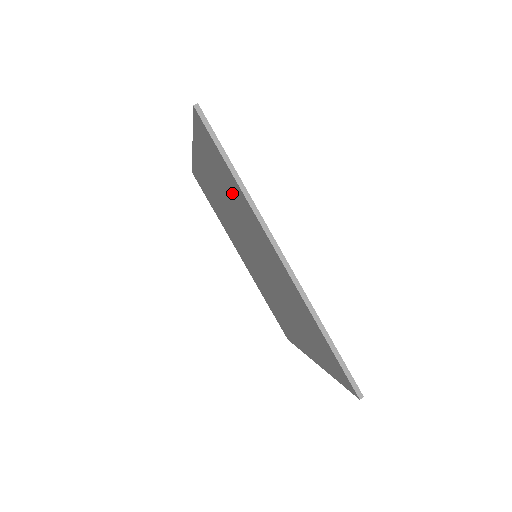
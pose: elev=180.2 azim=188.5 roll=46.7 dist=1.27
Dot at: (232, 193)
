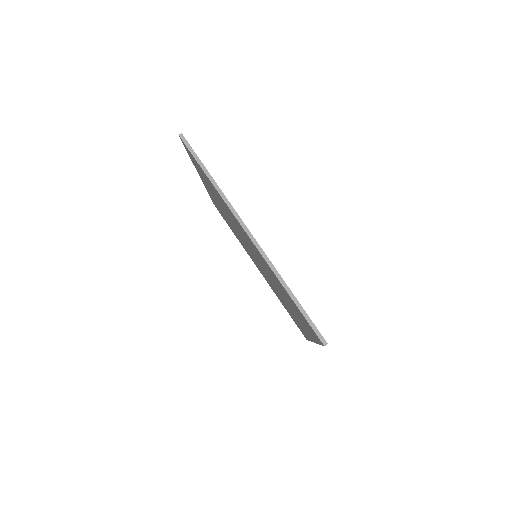
Dot at: (219, 199)
